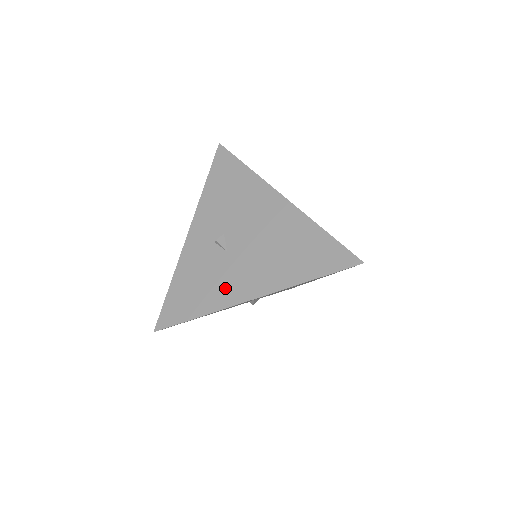
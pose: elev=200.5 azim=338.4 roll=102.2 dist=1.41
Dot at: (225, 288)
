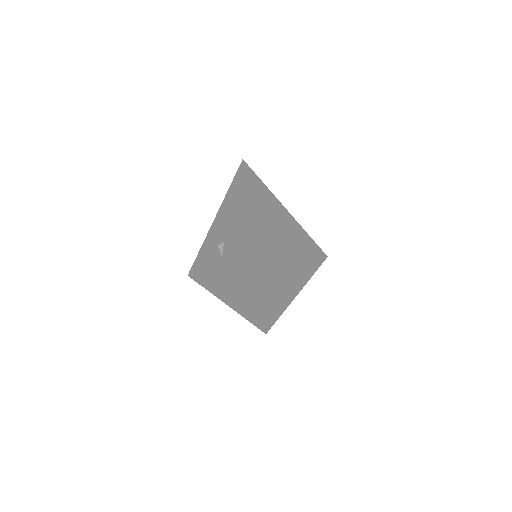
Dot at: (215, 281)
